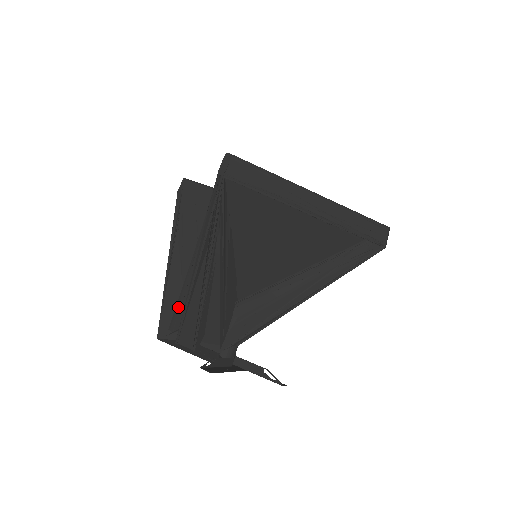
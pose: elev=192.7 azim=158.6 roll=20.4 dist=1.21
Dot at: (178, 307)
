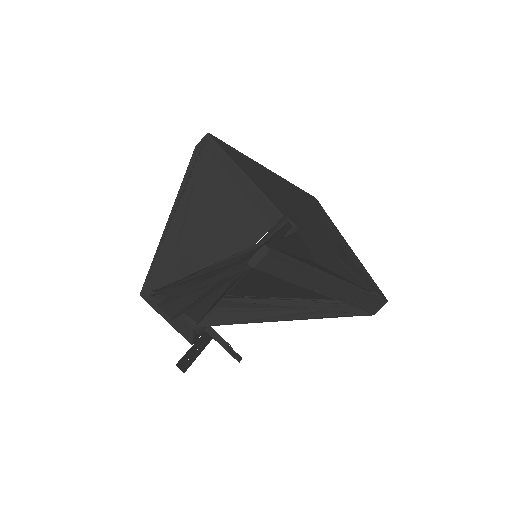
Dot at: (167, 288)
